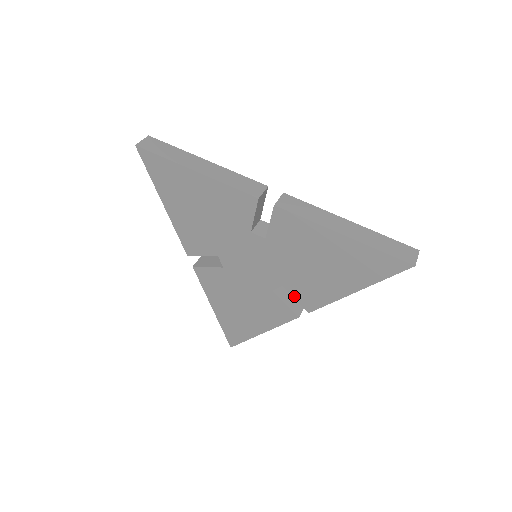
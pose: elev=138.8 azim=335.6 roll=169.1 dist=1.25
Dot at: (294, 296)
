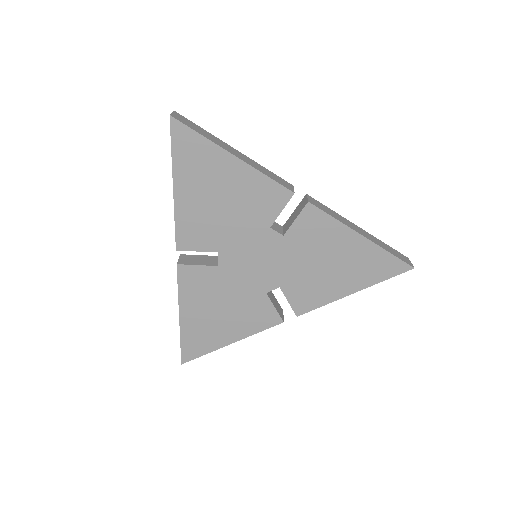
Dot at: (288, 298)
